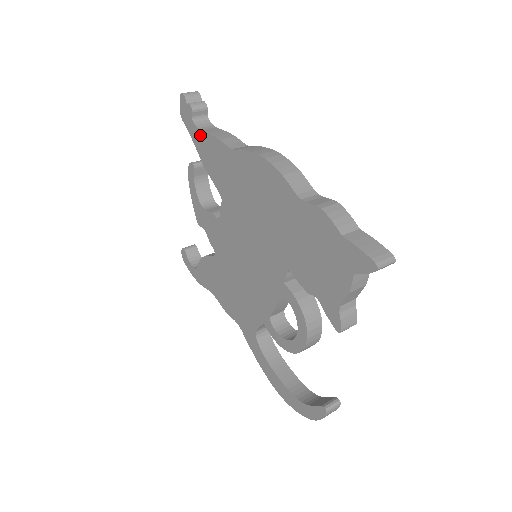
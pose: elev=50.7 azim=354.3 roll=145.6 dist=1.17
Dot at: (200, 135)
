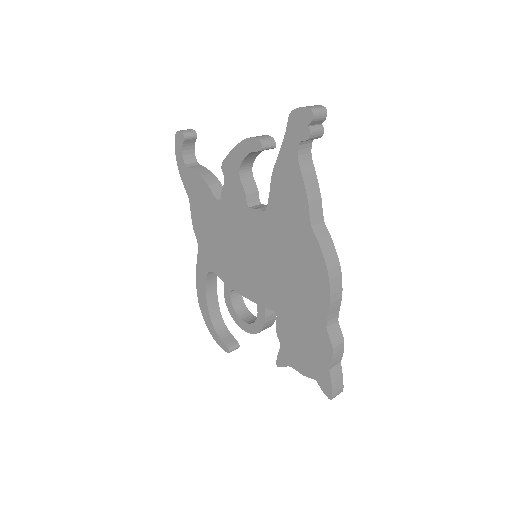
Dot at: (294, 162)
